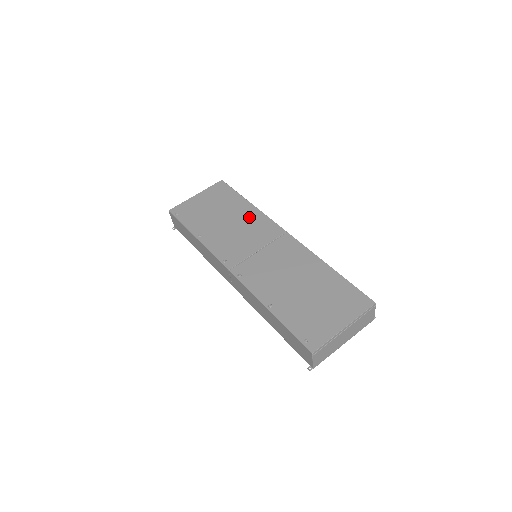
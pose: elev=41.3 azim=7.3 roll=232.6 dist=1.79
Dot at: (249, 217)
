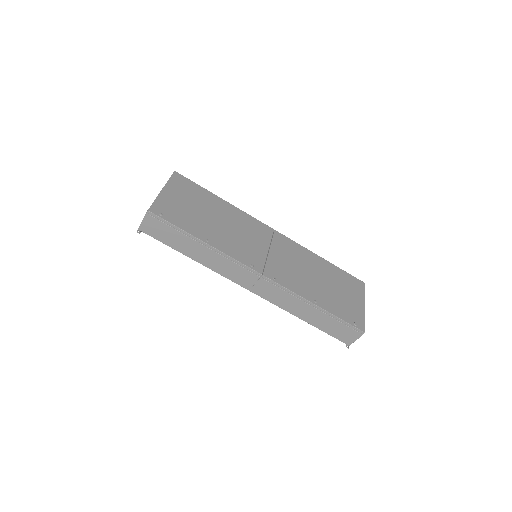
Dot at: (235, 216)
